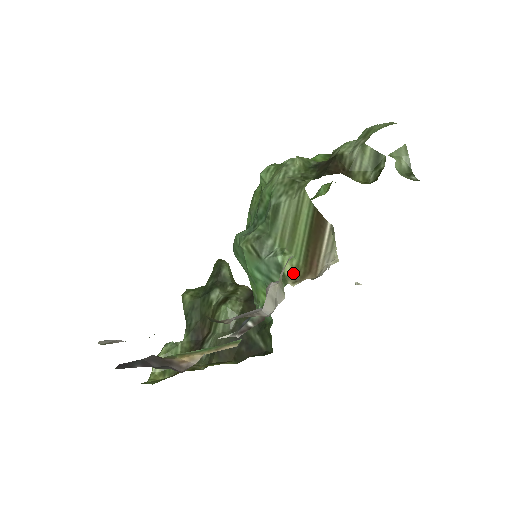
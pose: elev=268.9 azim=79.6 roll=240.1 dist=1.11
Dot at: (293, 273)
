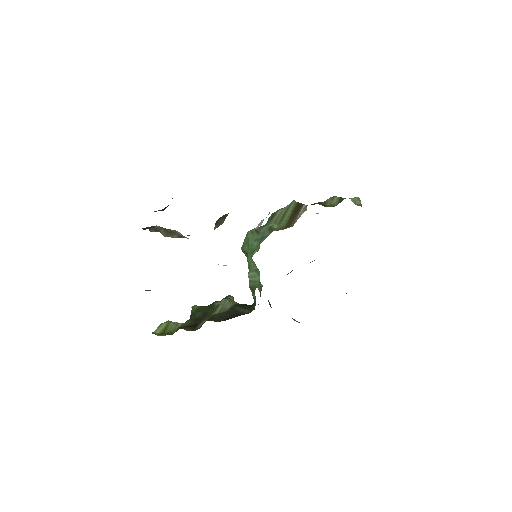
Dot at: (278, 228)
